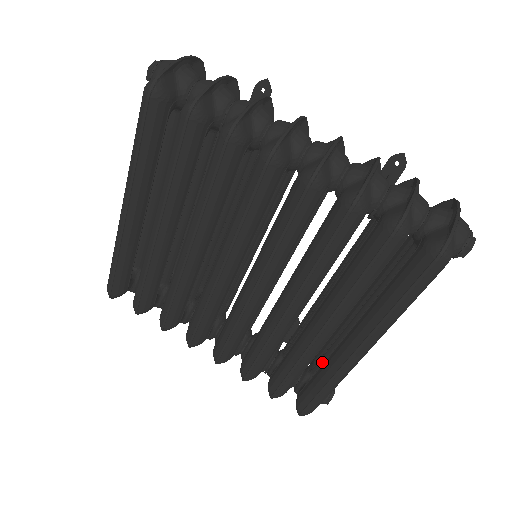
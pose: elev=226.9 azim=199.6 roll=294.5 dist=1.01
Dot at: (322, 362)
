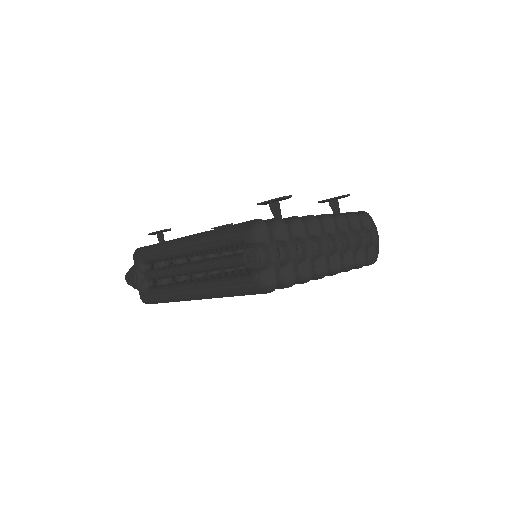
Dot at: occluded
